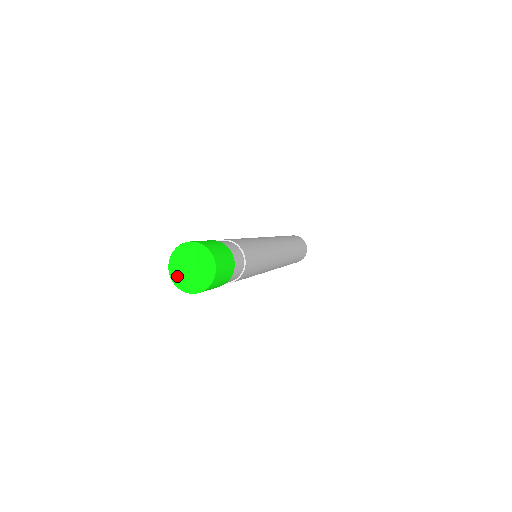
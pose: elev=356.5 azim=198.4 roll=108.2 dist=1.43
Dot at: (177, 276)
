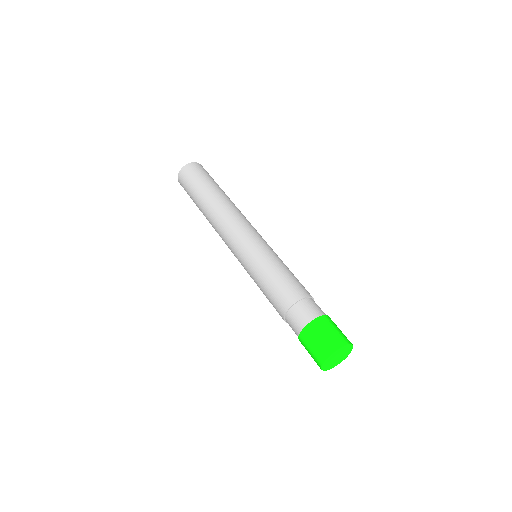
Dot at: (327, 367)
